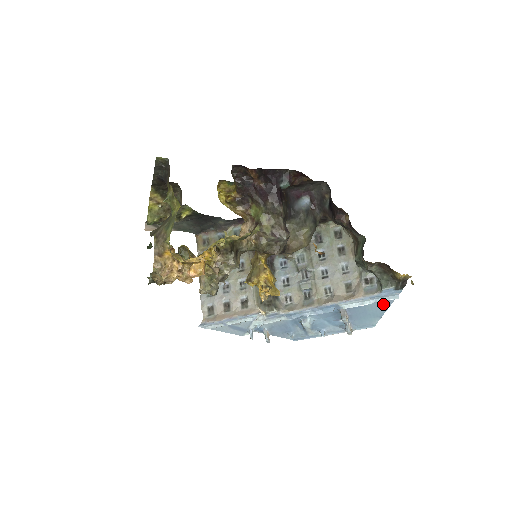
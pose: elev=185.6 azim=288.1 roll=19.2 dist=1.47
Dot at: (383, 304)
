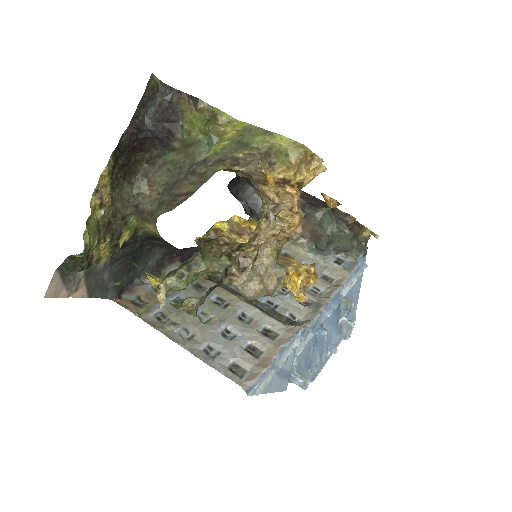
Dot at: (358, 281)
